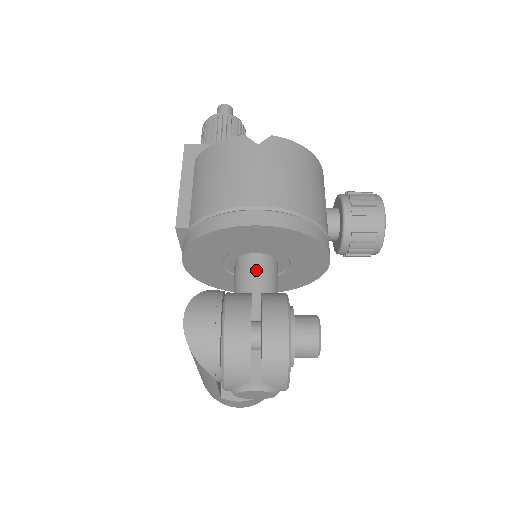
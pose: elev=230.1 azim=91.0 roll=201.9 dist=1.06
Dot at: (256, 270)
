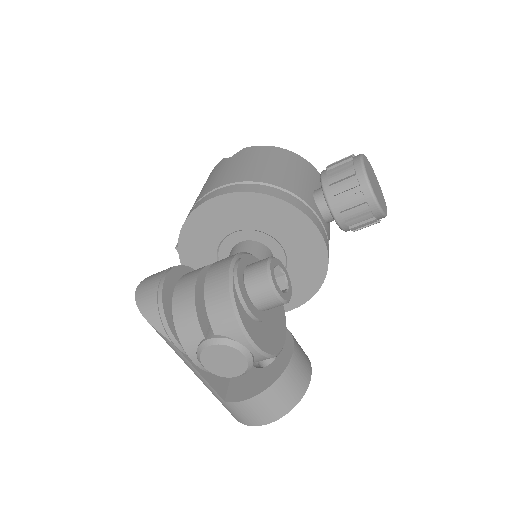
Dot at: (236, 253)
